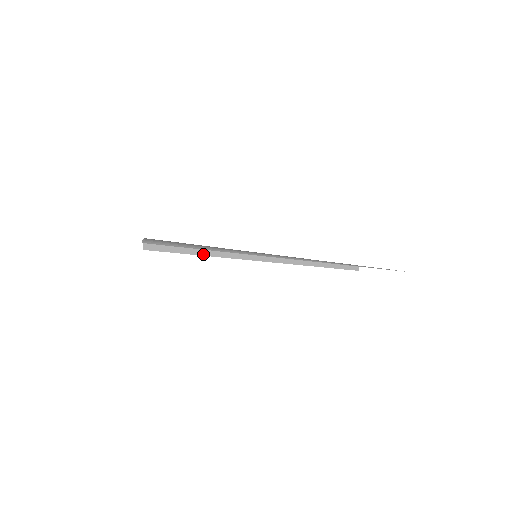
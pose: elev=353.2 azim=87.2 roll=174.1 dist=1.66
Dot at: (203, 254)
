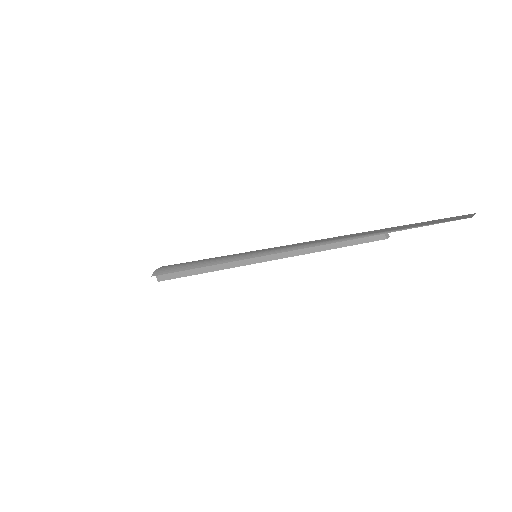
Dot at: (203, 271)
